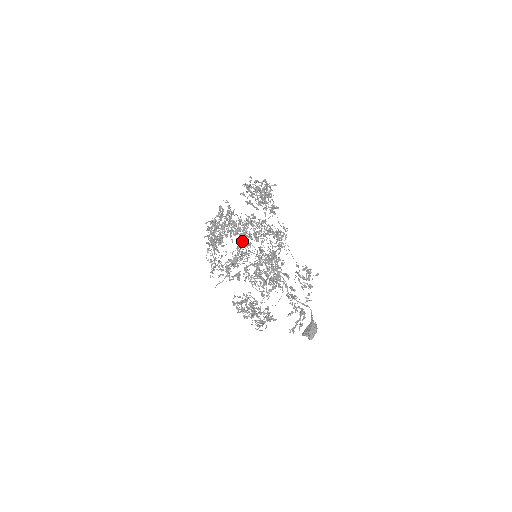
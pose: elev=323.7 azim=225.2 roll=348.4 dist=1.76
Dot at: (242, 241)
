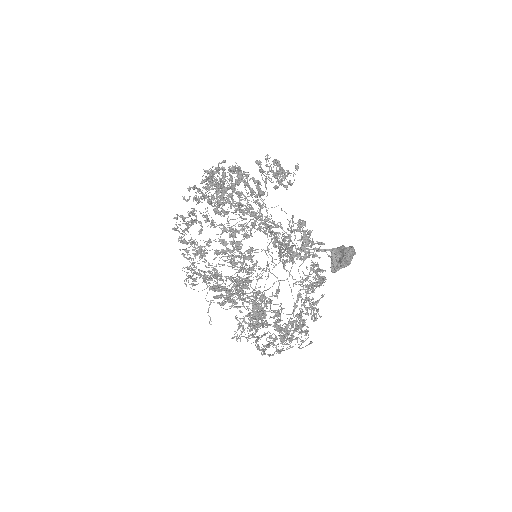
Dot at: occluded
